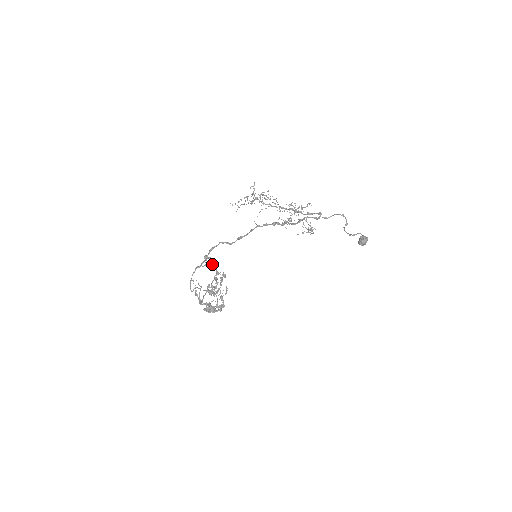
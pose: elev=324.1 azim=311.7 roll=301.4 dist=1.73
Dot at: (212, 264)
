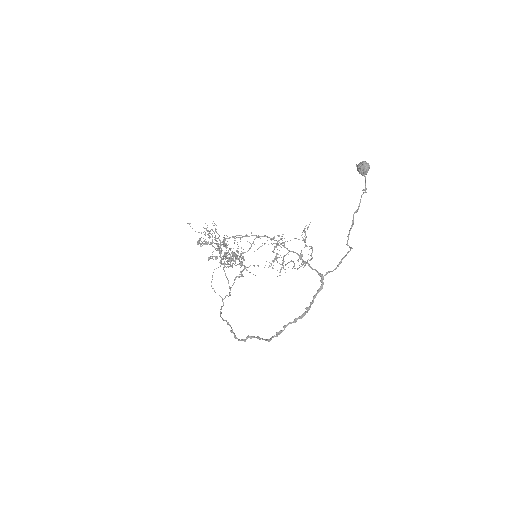
Dot at: (206, 242)
